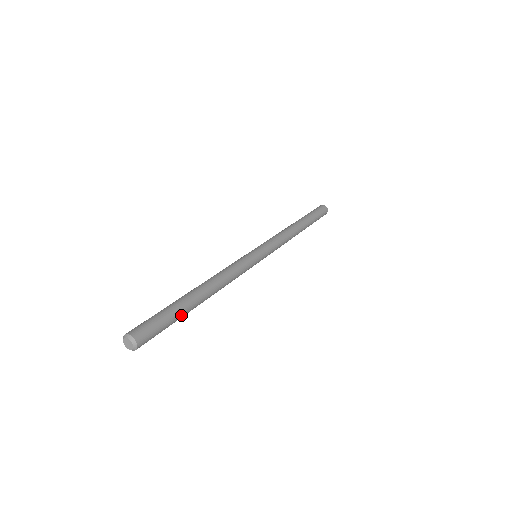
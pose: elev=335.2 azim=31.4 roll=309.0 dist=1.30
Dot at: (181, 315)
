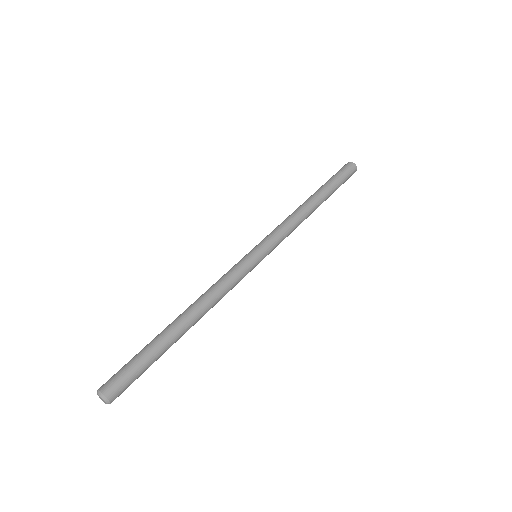
Dot at: (160, 355)
